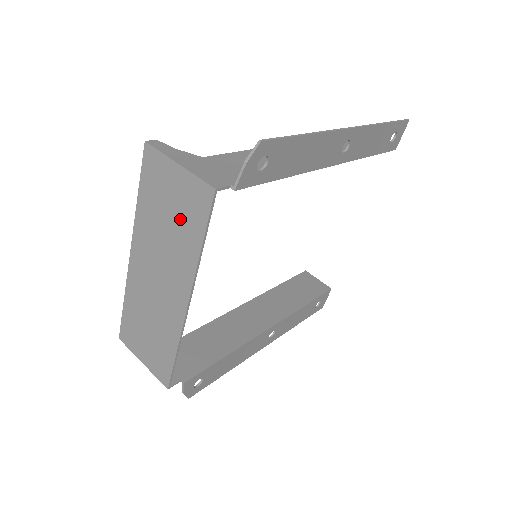
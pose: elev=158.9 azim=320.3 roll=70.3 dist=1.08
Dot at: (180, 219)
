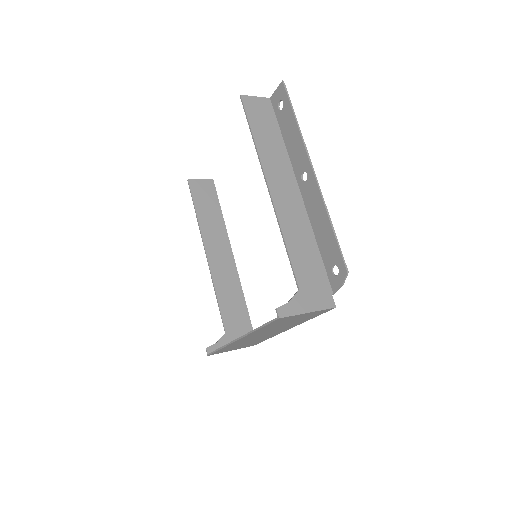
Dot at: (299, 320)
